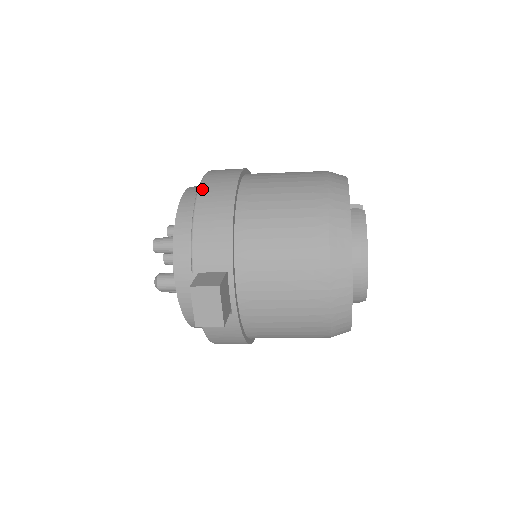
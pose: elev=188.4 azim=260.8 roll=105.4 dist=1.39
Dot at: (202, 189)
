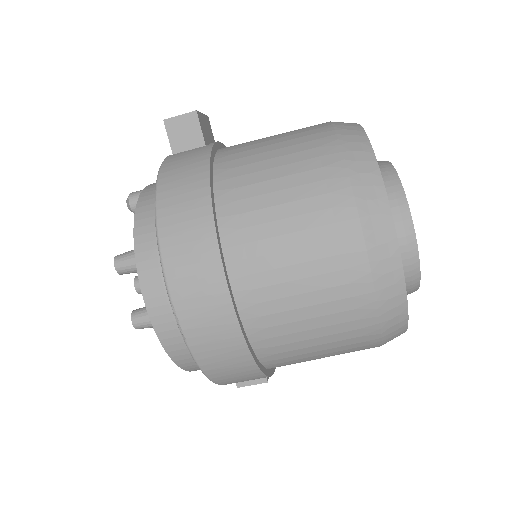
Dot at: occluded
